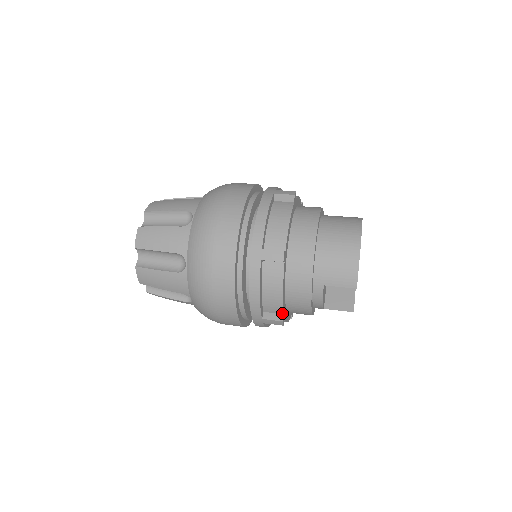
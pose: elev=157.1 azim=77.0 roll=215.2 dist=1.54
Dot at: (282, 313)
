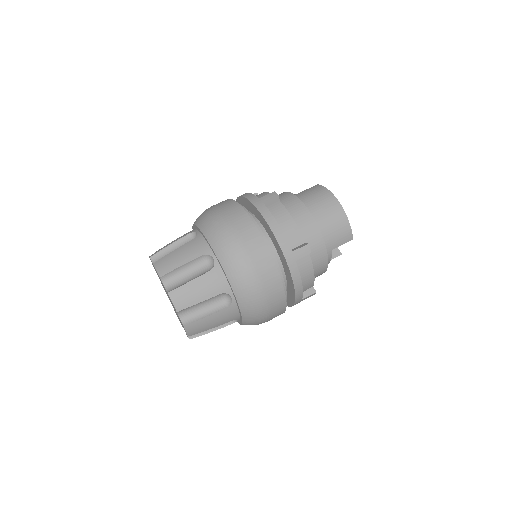
Dot at: (312, 287)
